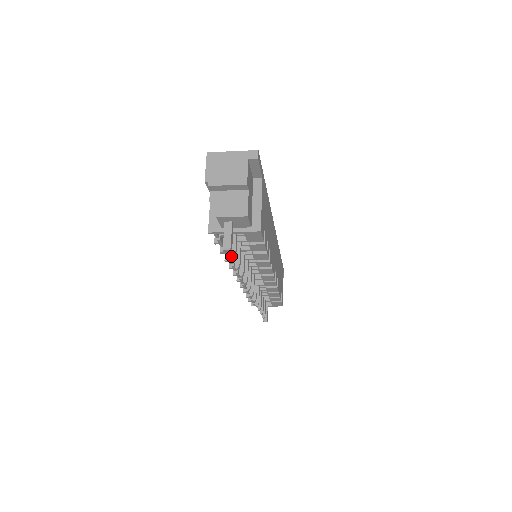
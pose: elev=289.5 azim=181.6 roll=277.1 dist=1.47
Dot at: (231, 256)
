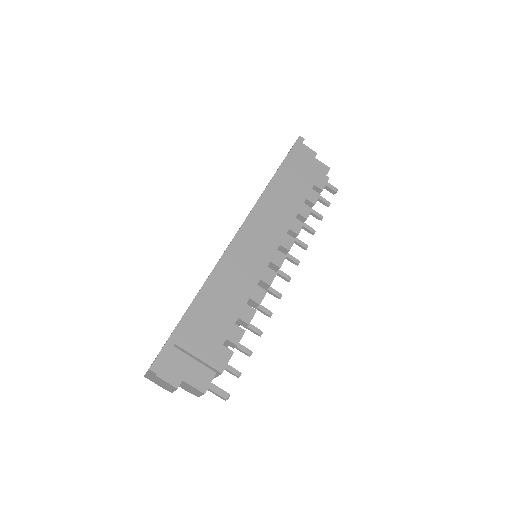
Dot at: occluded
